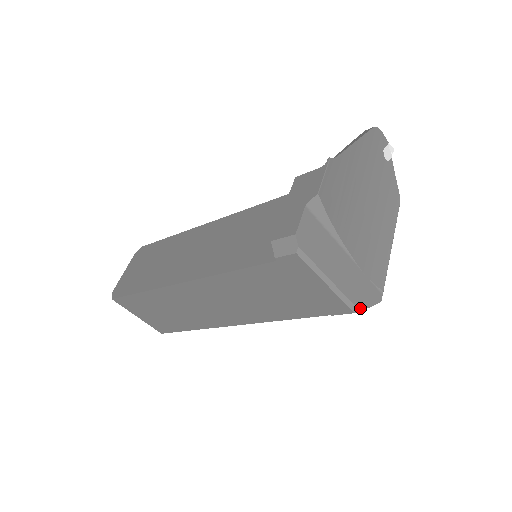
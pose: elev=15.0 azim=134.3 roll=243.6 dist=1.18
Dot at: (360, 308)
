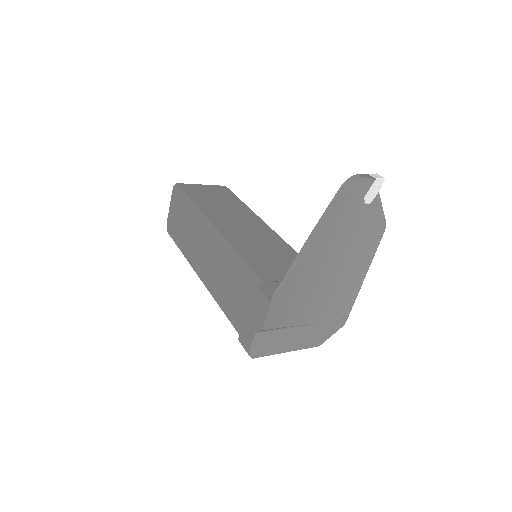
Dot at: (319, 344)
